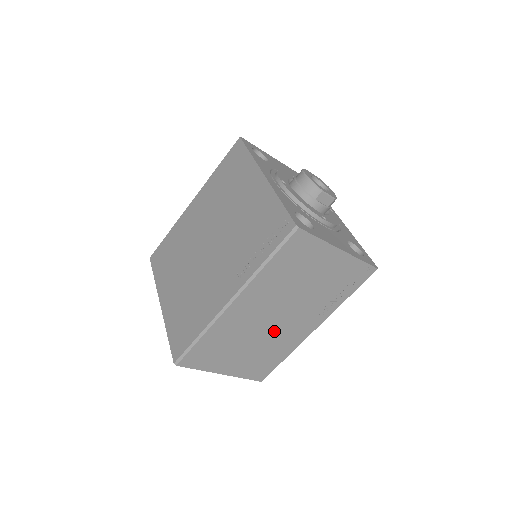
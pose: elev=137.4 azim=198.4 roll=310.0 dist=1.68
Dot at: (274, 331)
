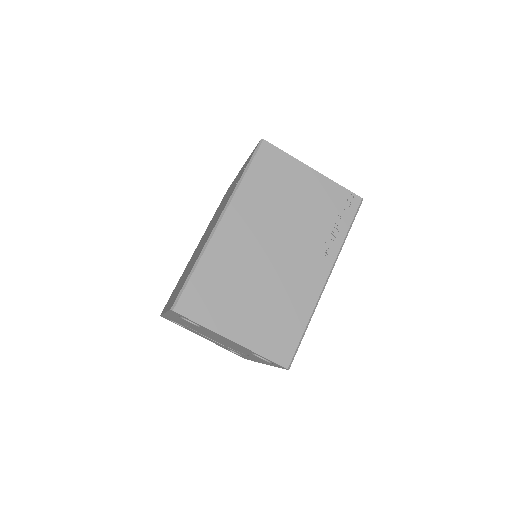
Dot at: (278, 273)
